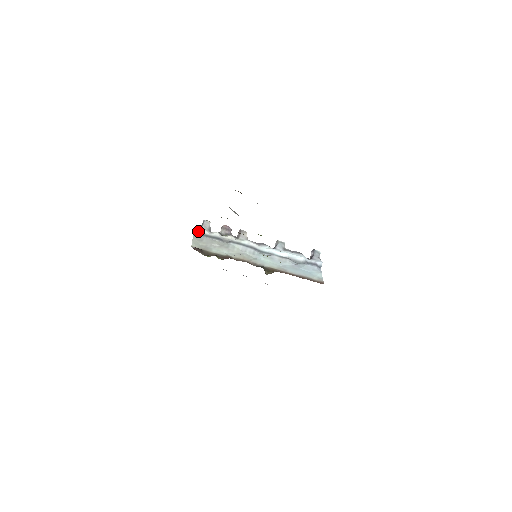
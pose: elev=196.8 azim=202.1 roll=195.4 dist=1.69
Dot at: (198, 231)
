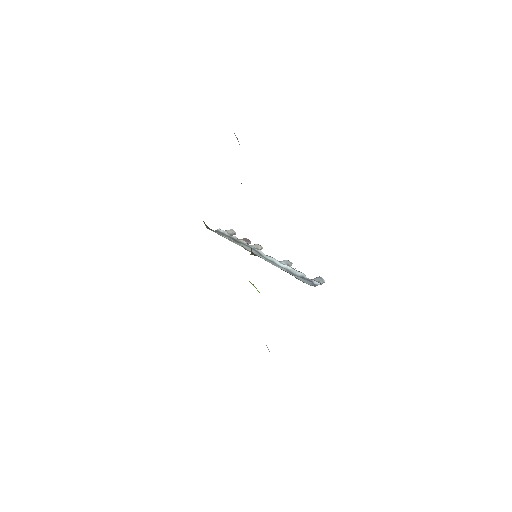
Dot at: (220, 230)
